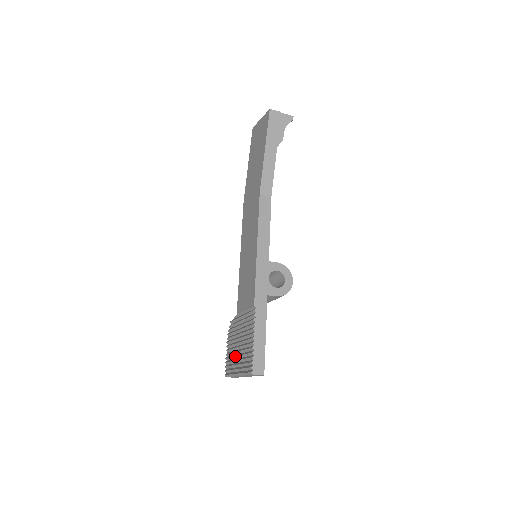
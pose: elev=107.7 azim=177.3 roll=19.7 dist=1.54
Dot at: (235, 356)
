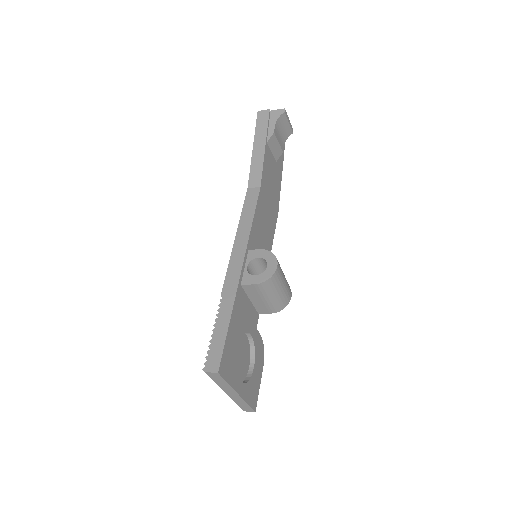
Dot at: occluded
